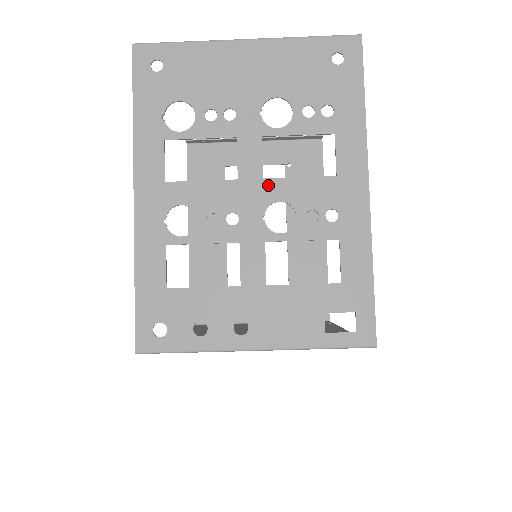
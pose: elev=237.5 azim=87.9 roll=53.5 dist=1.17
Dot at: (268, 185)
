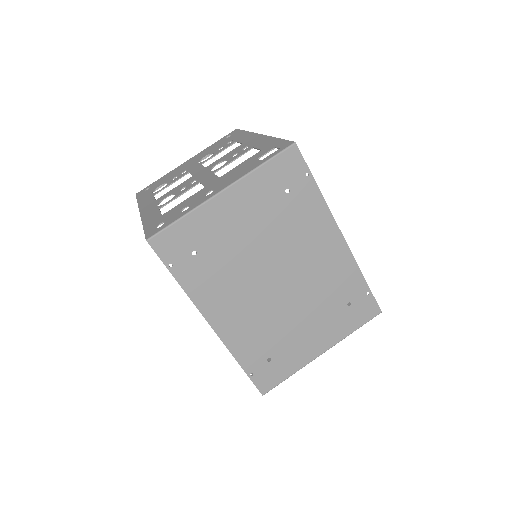
Dot at: (209, 167)
